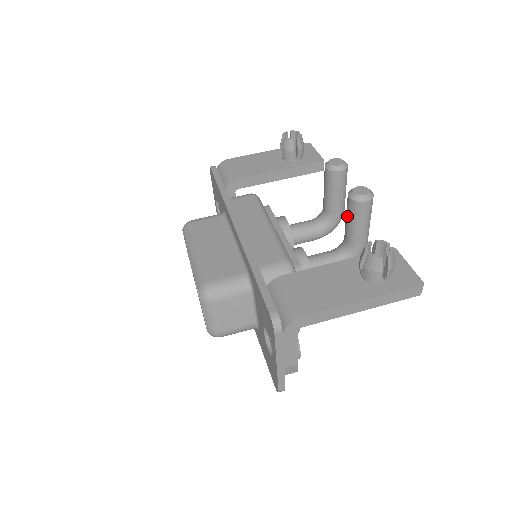
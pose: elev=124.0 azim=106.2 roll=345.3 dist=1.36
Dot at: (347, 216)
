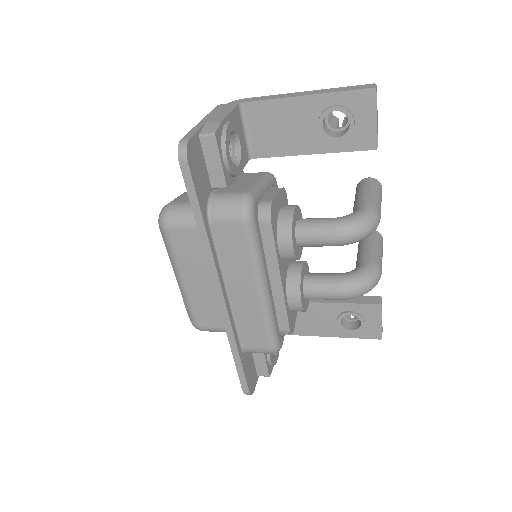
Dot at: occluded
